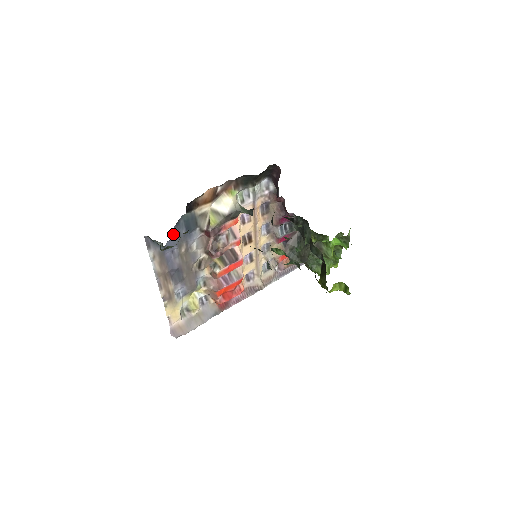
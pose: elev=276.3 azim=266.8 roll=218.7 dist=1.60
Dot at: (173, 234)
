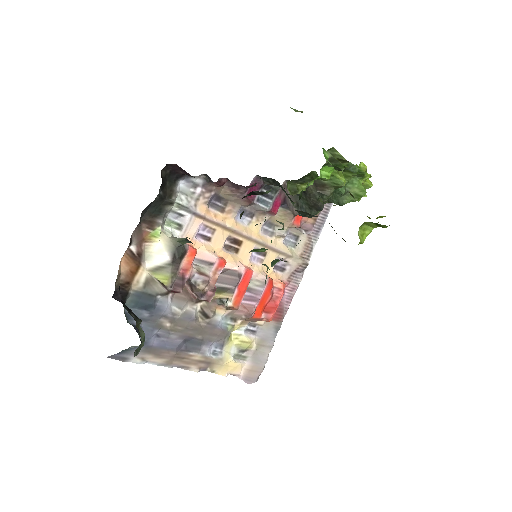
Dot at: occluded
